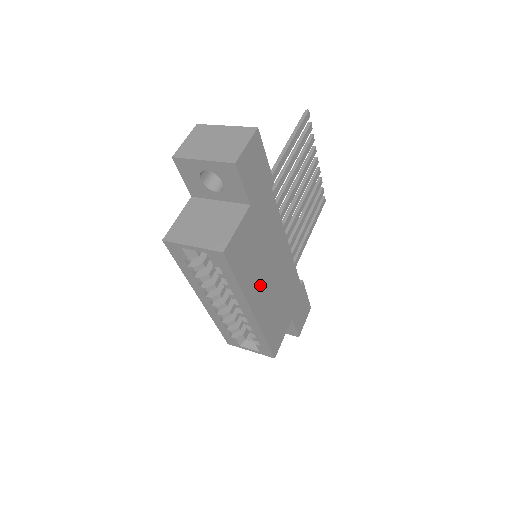
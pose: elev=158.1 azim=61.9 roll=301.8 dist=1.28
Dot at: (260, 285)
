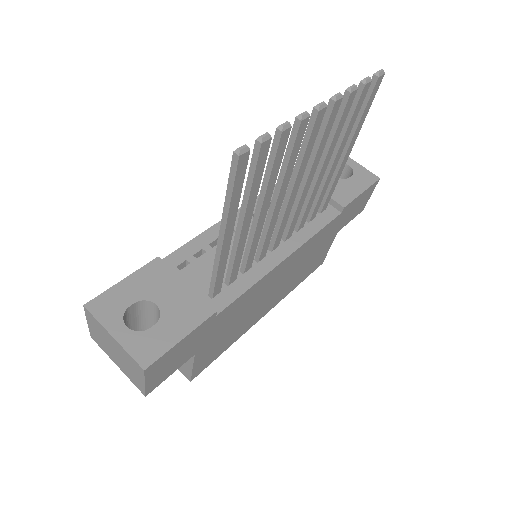
Dot at: (260, 310)
